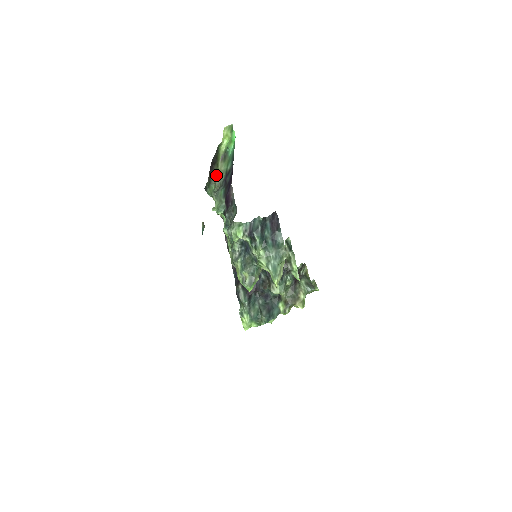
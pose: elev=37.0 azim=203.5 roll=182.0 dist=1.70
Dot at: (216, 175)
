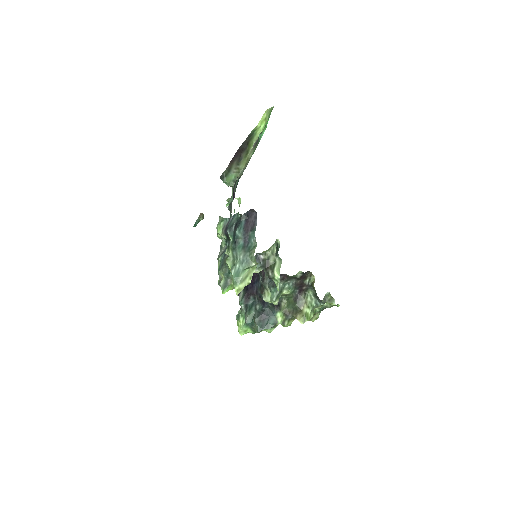
Dot at: (242, 163)
